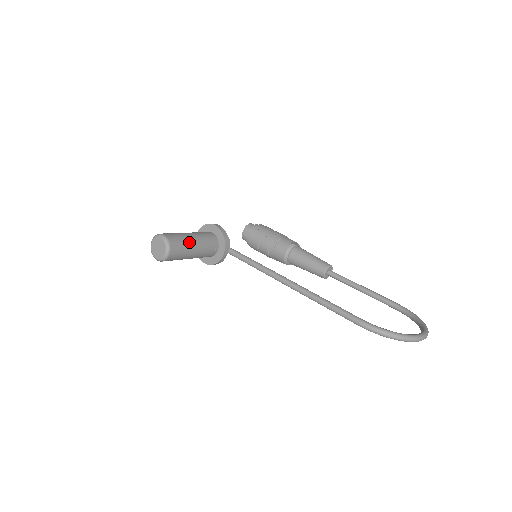
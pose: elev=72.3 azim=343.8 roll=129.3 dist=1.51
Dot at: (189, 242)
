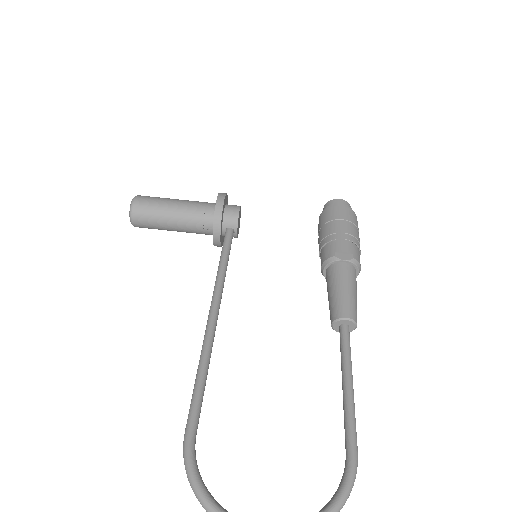
Dot at: (163, 214)
